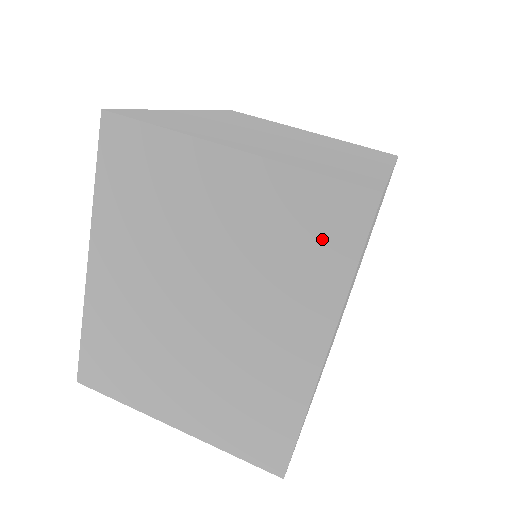
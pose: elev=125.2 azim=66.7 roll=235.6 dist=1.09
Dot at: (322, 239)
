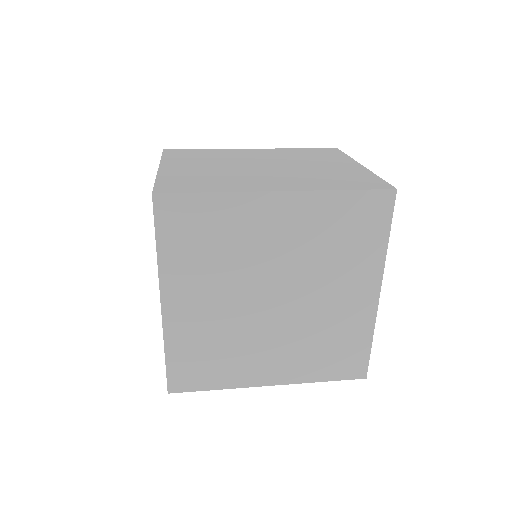
Dot at: occluded
